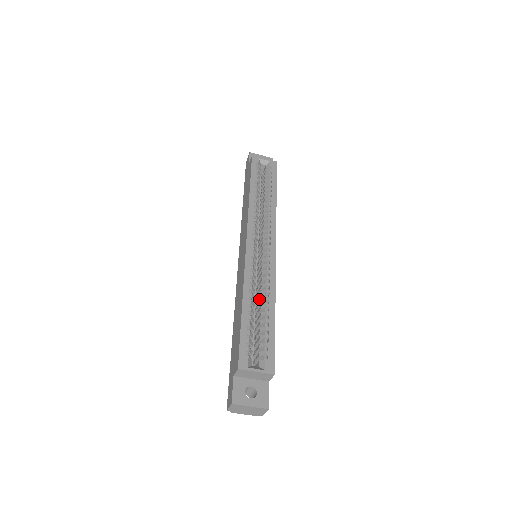
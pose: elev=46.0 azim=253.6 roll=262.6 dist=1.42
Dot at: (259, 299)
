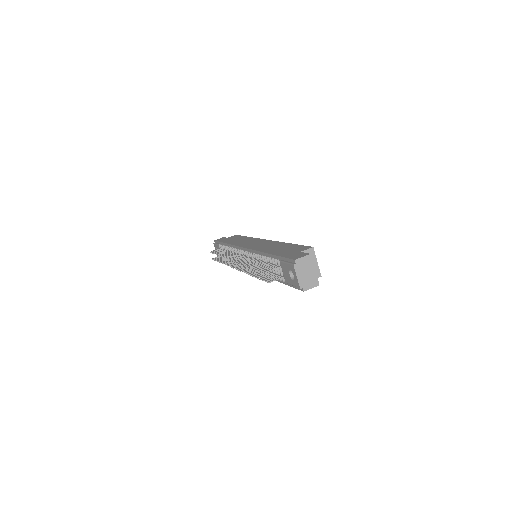
Dot at: occluded
